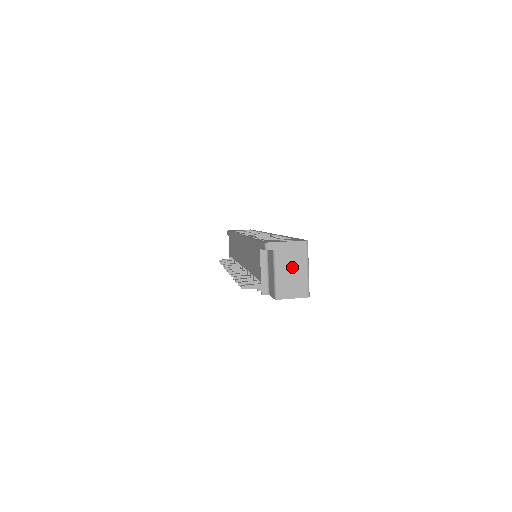
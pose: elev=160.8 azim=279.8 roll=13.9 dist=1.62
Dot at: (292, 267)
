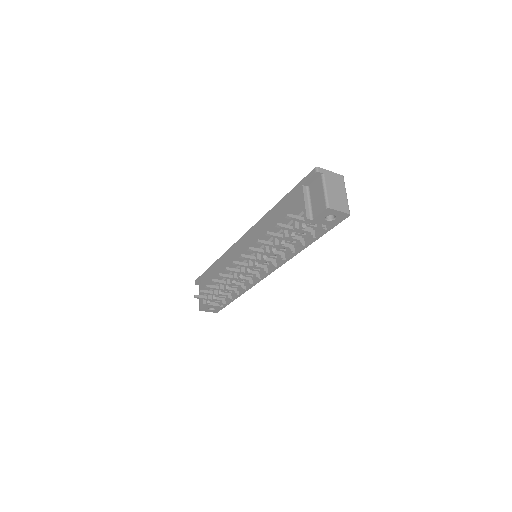
Dot at: (336, 189)
